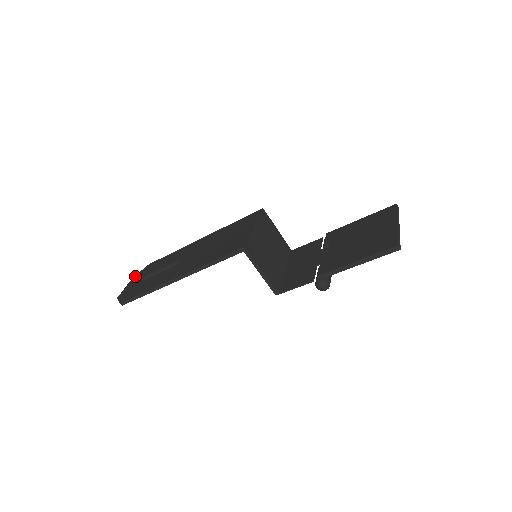
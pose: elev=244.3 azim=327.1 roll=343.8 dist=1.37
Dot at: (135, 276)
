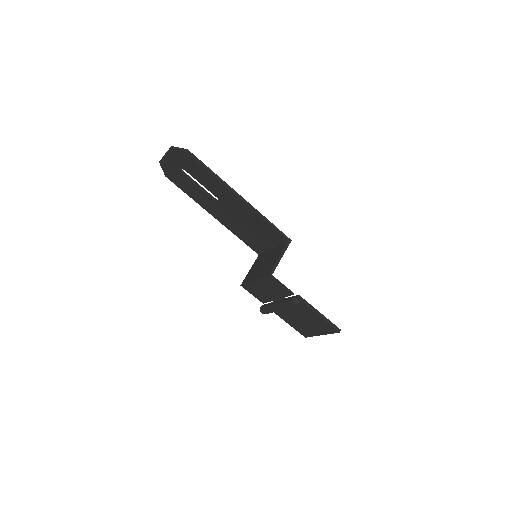
Dot at: occluded
